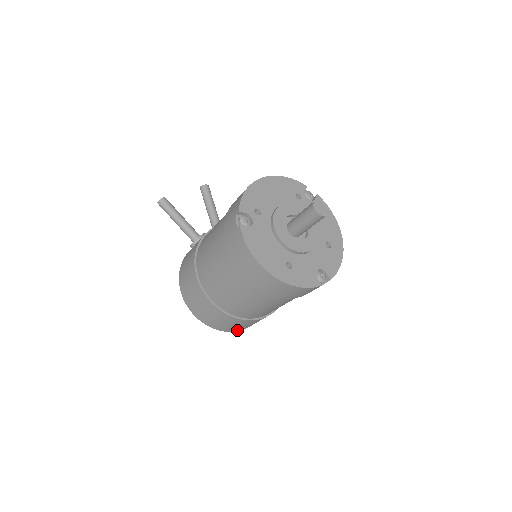
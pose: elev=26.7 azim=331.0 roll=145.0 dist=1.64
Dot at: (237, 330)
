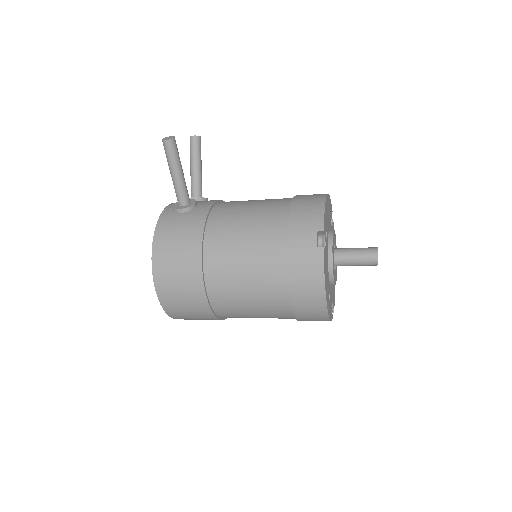
Dot at: occluded
